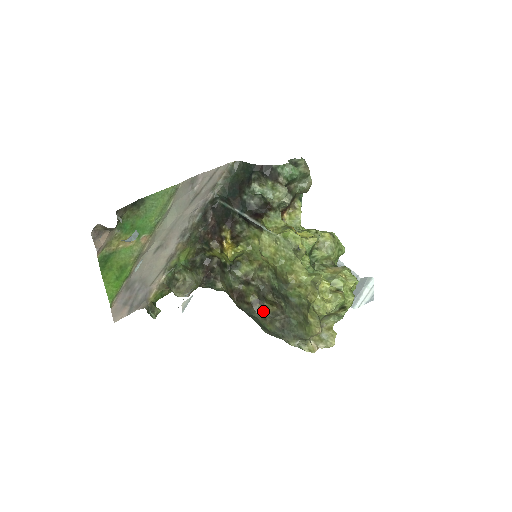
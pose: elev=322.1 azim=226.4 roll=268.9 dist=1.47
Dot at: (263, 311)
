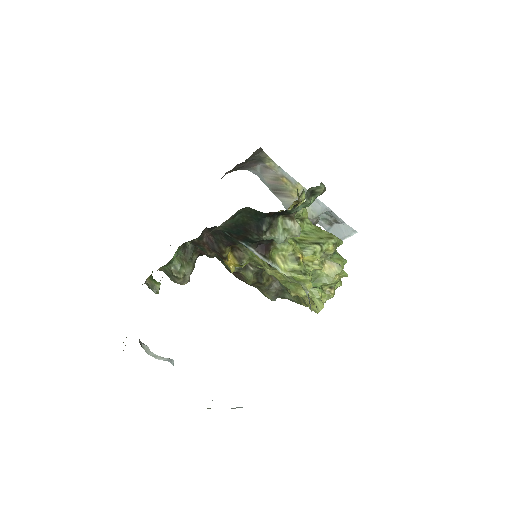
Dot at: (261, 286)
